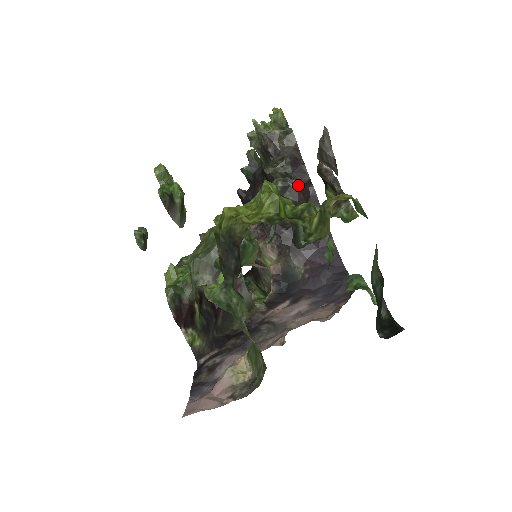
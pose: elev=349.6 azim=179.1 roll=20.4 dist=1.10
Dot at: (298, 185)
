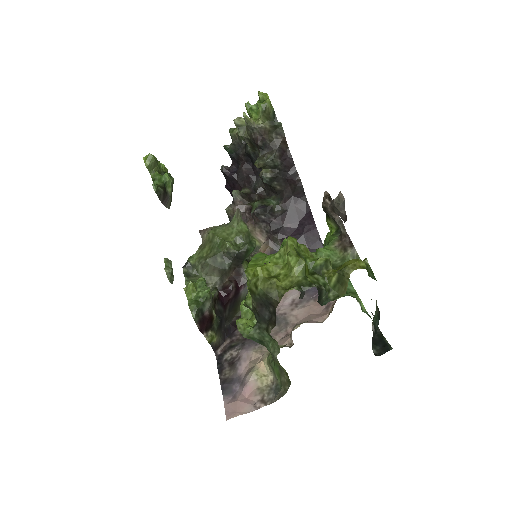
Dot at: (285, 176)
